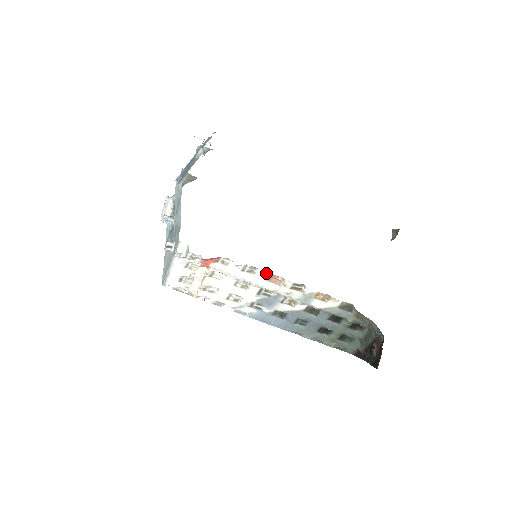
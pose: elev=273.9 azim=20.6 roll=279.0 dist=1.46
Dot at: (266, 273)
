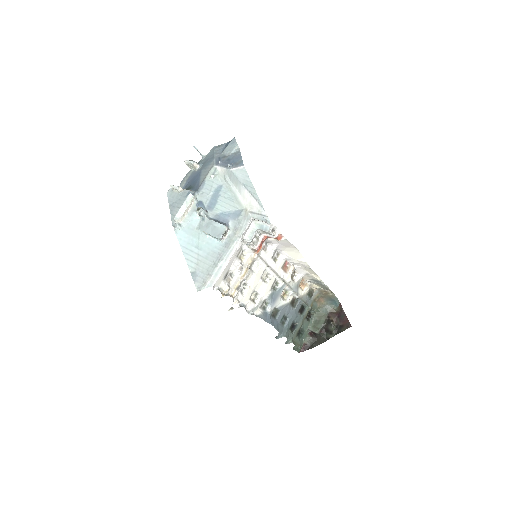
Dot at: (285, 258)
